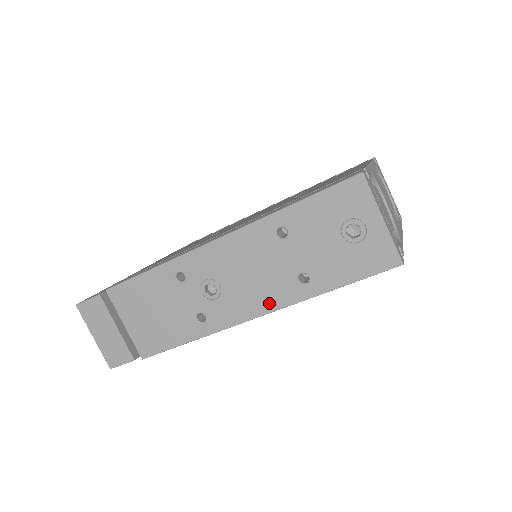
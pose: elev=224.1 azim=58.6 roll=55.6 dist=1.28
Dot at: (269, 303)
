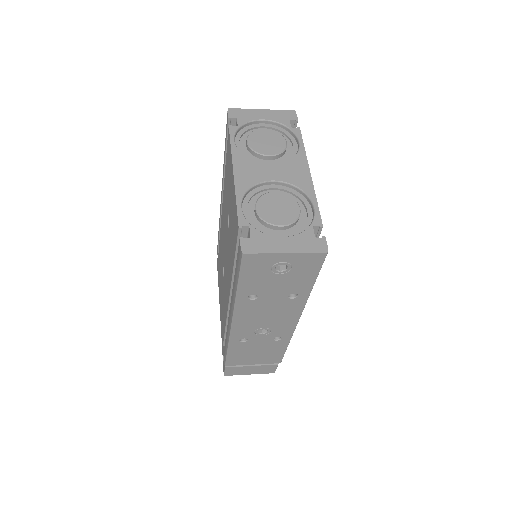
Dot at: (295, 313)
